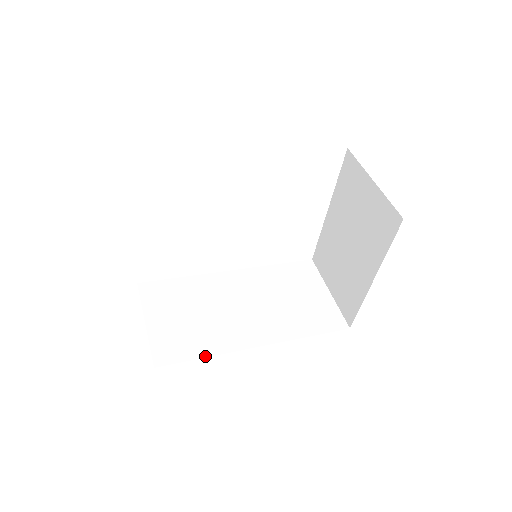
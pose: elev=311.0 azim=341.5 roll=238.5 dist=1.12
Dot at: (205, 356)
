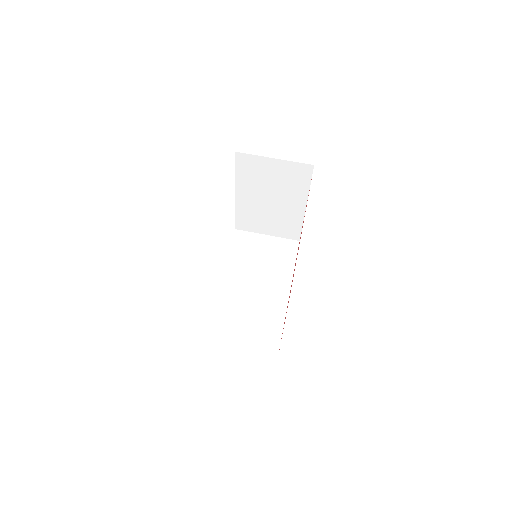
Dot at: (282, 330)
